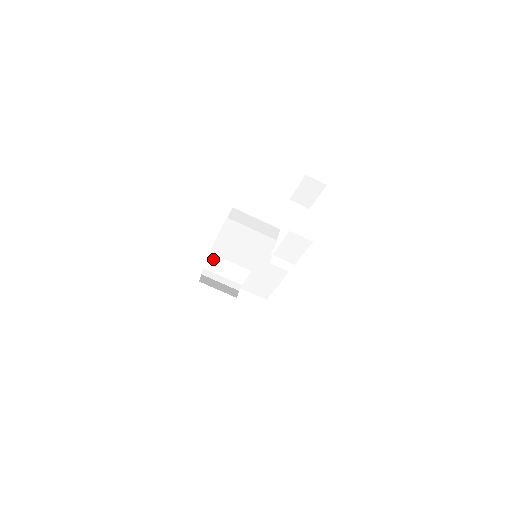
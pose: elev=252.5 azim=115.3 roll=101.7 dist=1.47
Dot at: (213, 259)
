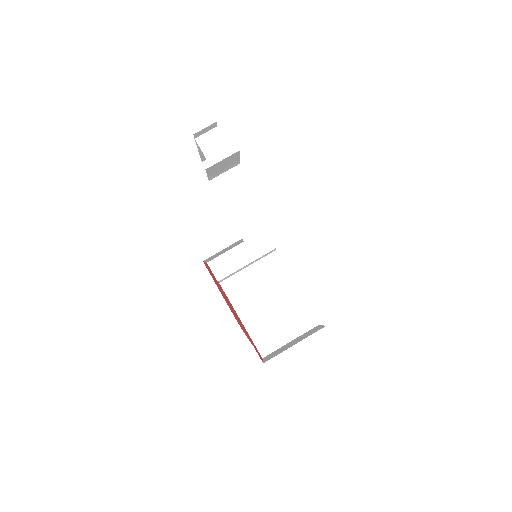
Dot at: (269, 355)
